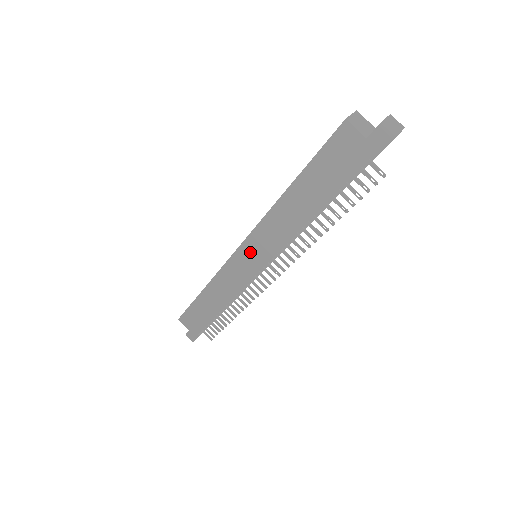
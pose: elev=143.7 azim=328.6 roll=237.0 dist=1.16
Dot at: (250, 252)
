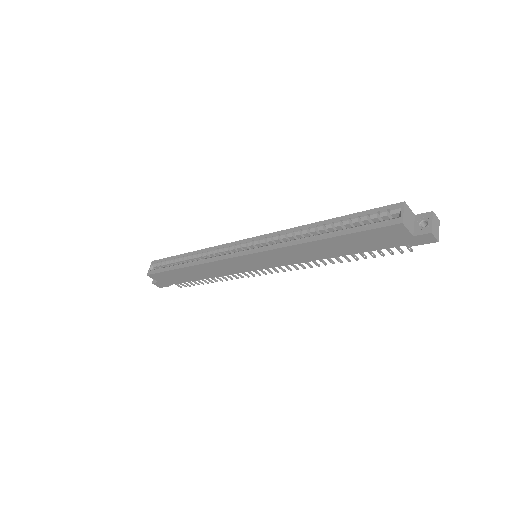
Dot at: (256, 260)
